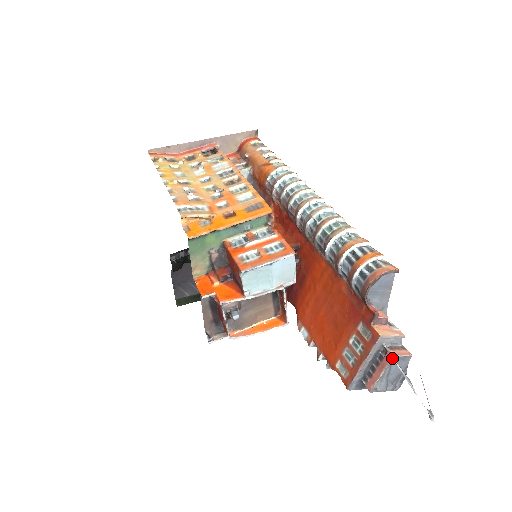
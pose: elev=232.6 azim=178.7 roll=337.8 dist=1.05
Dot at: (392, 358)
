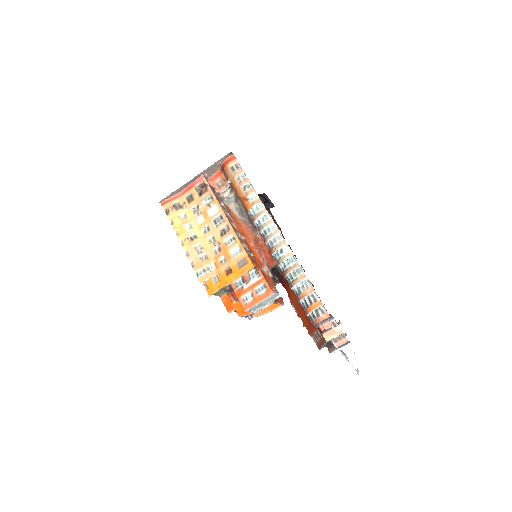
Dot at: occluded
